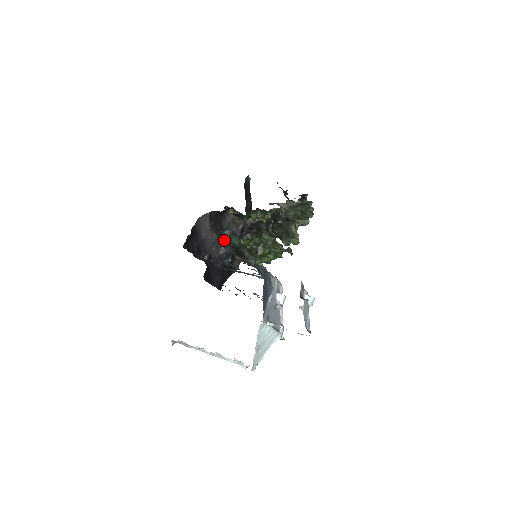
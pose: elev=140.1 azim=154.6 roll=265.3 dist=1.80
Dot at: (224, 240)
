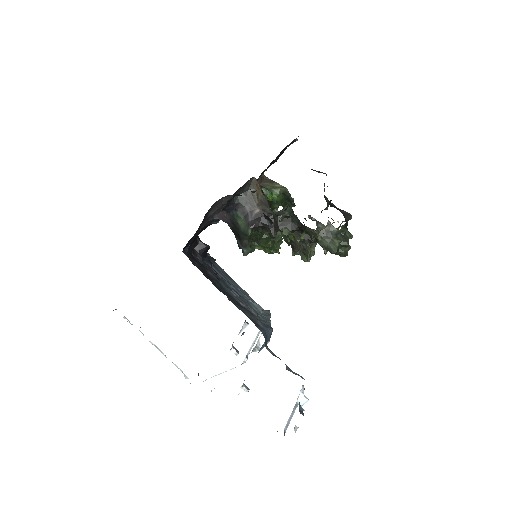
Dot at: (228, 211)
